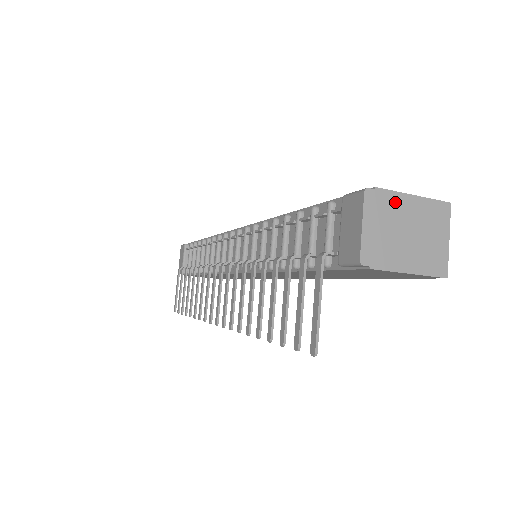
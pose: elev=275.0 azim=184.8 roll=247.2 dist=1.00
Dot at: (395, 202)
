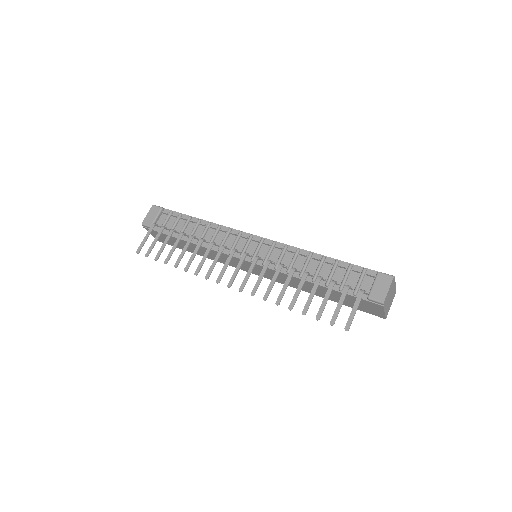
Dot at: (394, 284)
